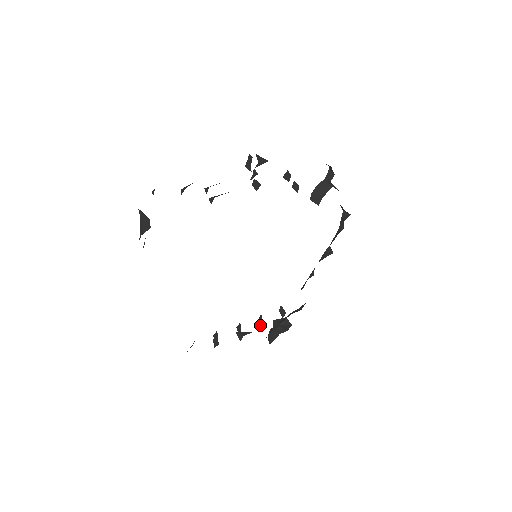
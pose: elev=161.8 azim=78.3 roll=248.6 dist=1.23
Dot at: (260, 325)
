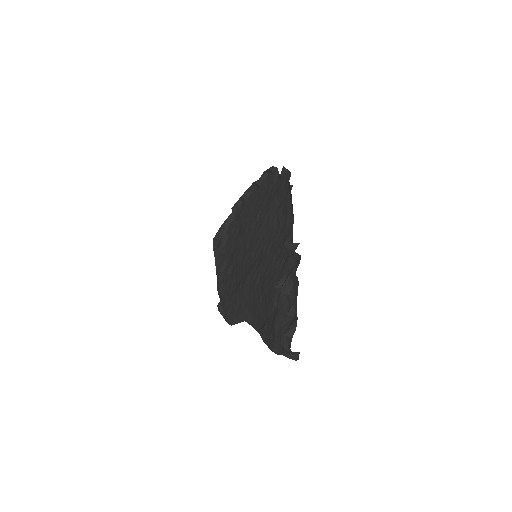
Dot at: occluded
